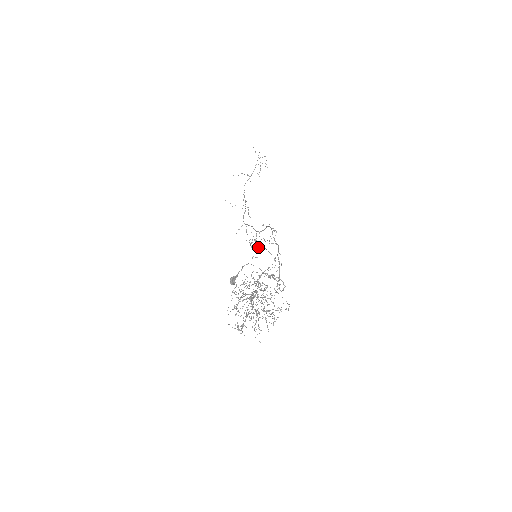
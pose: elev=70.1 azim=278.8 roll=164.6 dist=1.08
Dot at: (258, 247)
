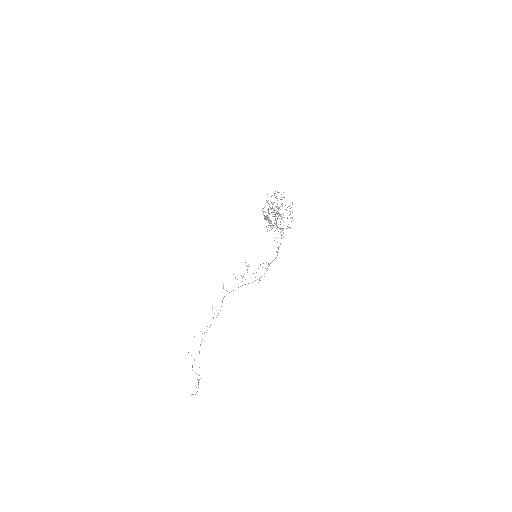
Dot at: occluded
